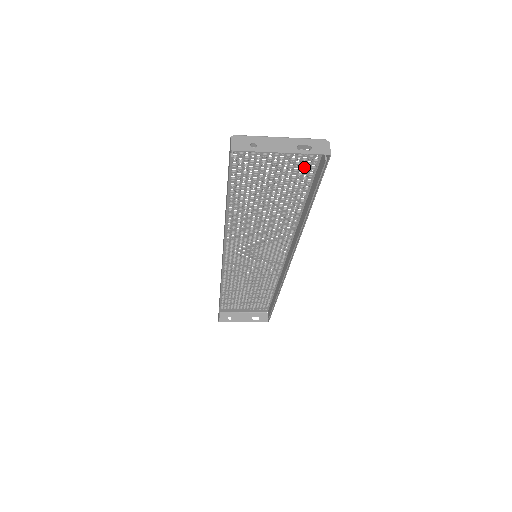
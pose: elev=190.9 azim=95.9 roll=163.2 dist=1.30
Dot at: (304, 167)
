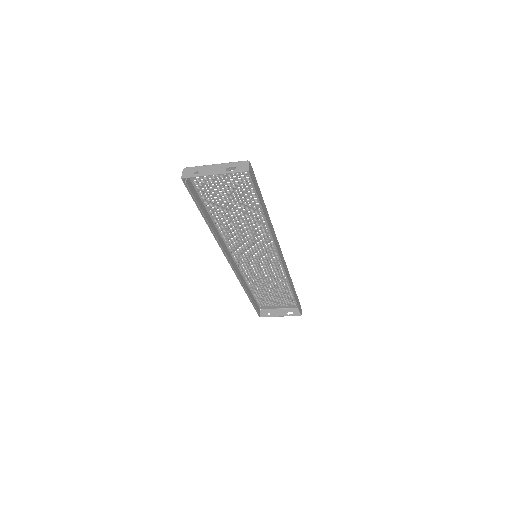
Dot at: (246, 182)
